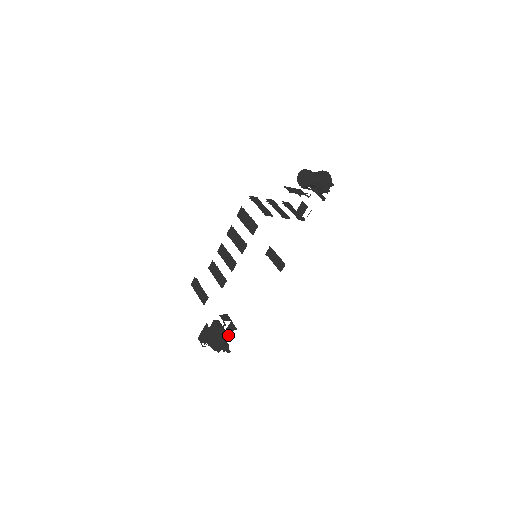
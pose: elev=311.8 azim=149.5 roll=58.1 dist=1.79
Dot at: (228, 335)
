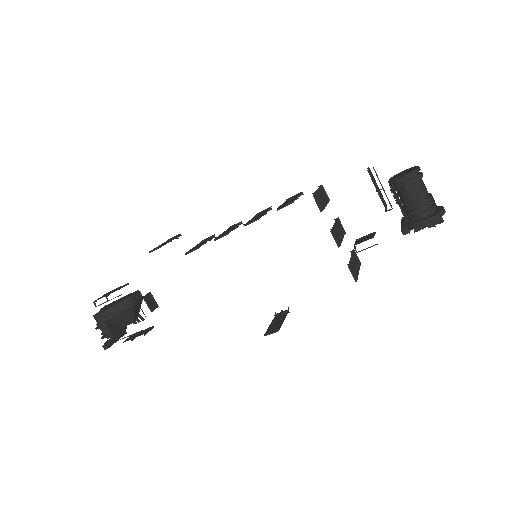
Dot at: (132, 337)
